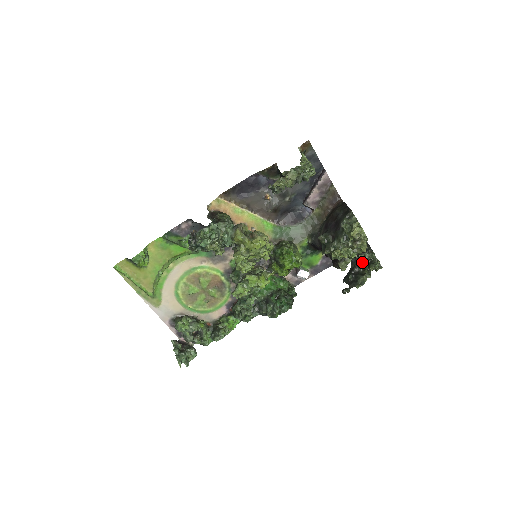
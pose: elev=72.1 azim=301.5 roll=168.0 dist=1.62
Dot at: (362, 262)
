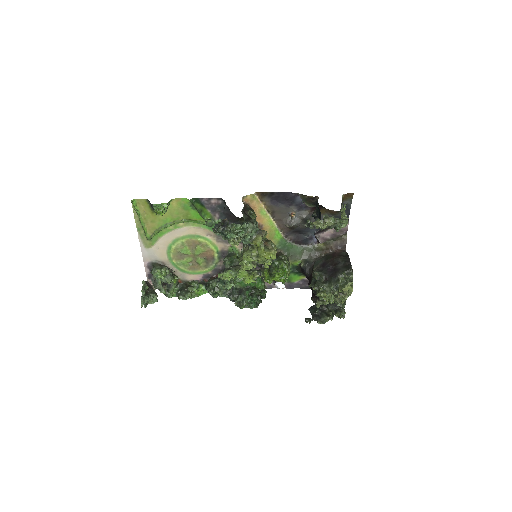
Dot at: (332, 305)
